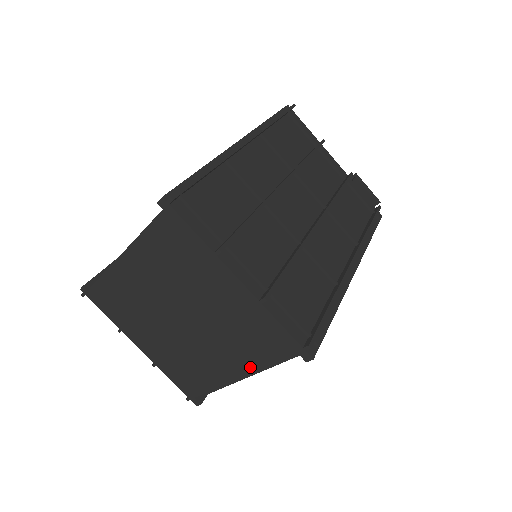
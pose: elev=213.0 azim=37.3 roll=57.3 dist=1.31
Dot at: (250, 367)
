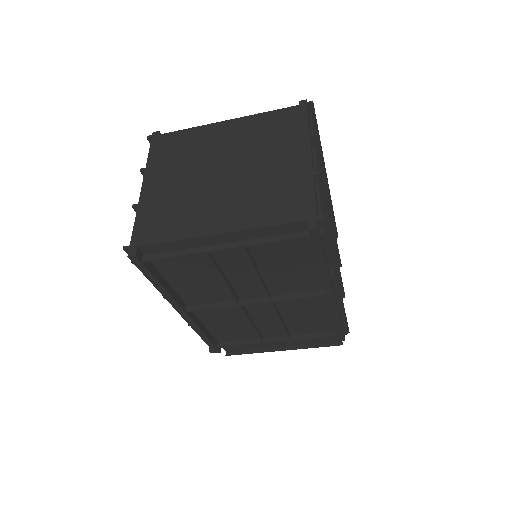
Dot at: (244, 224)
